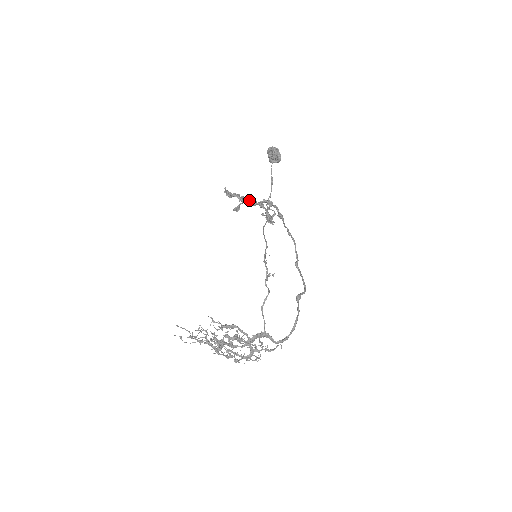
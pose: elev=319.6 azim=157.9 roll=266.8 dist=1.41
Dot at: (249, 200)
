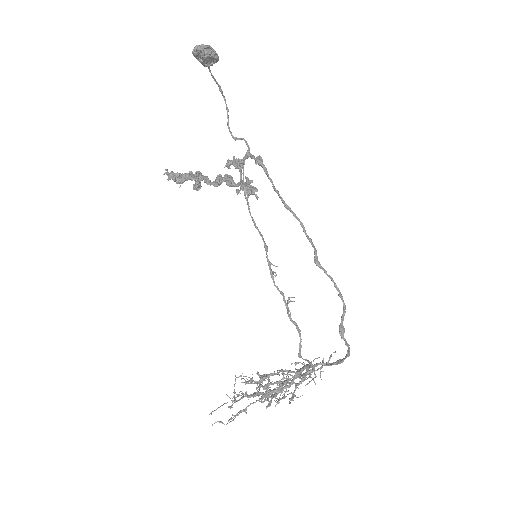
Dot at: (209, 182)
